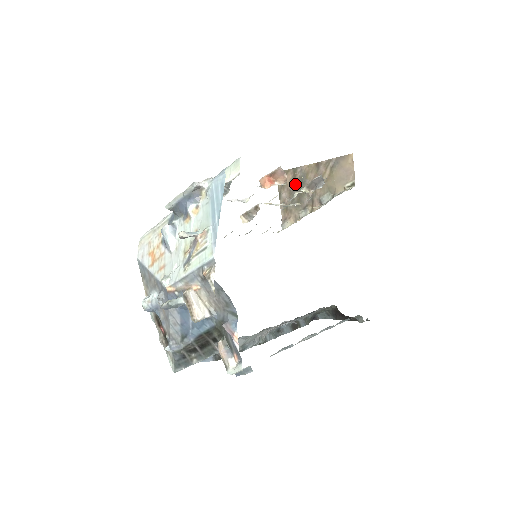
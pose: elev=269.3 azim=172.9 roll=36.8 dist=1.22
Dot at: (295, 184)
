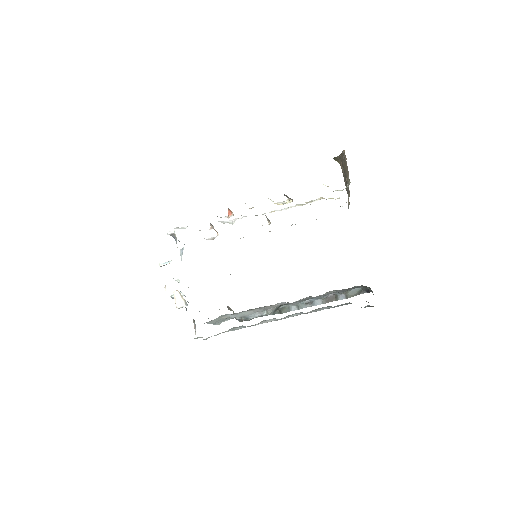
Dot at: (343, 169)
